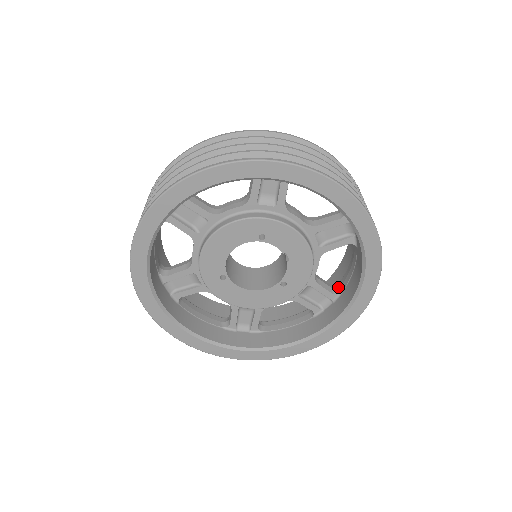
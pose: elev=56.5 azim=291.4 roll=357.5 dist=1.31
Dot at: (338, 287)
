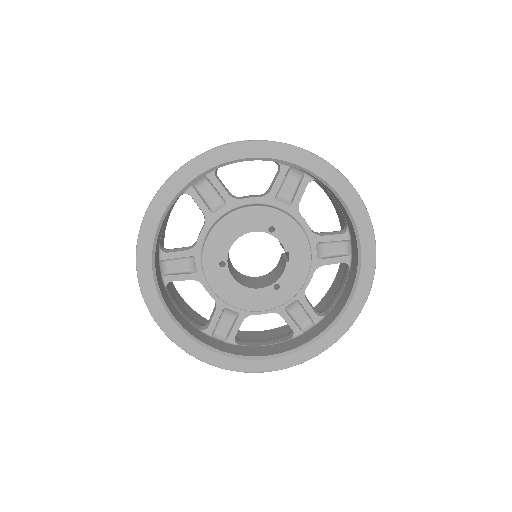
Dot at: (322, 312)
